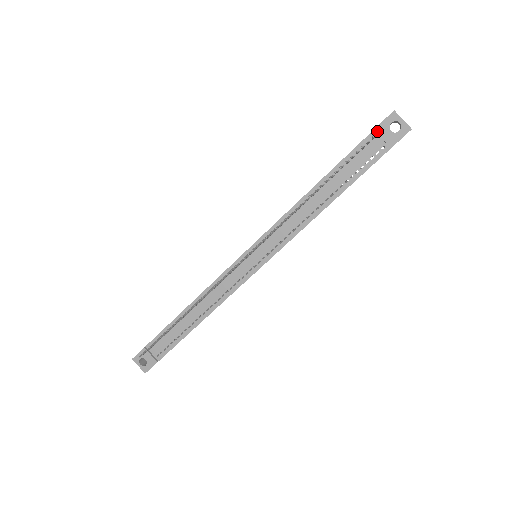
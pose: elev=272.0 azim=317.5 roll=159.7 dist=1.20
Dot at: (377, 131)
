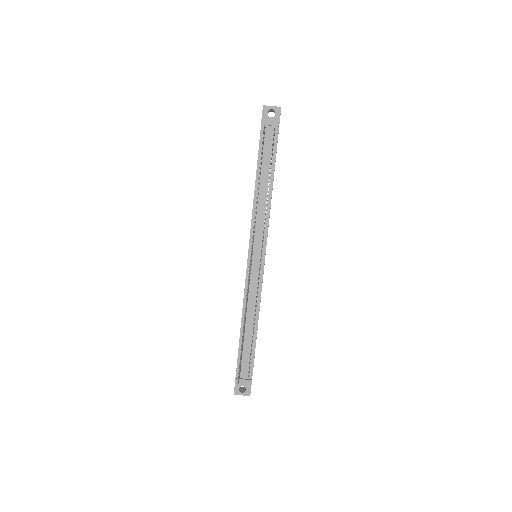
Dot at: (263, 124)
